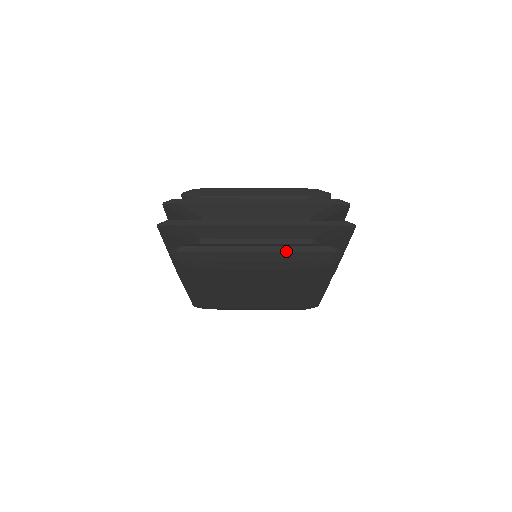
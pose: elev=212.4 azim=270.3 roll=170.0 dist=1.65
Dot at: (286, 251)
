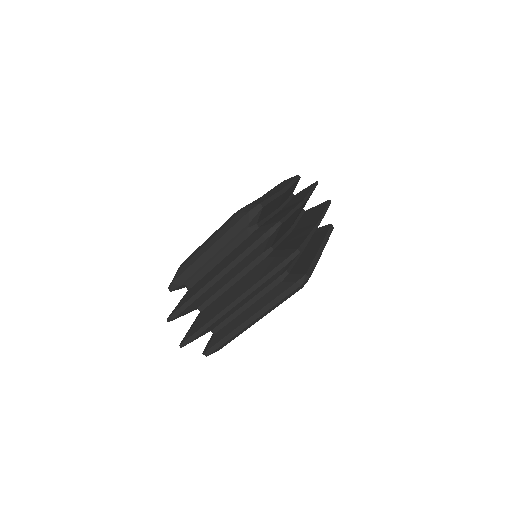
Dot at: (269, 309)
